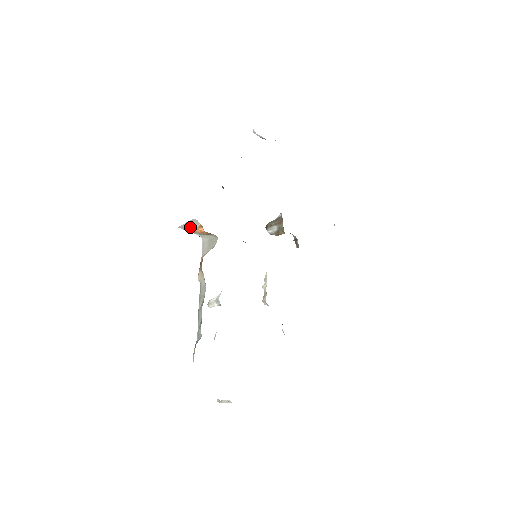
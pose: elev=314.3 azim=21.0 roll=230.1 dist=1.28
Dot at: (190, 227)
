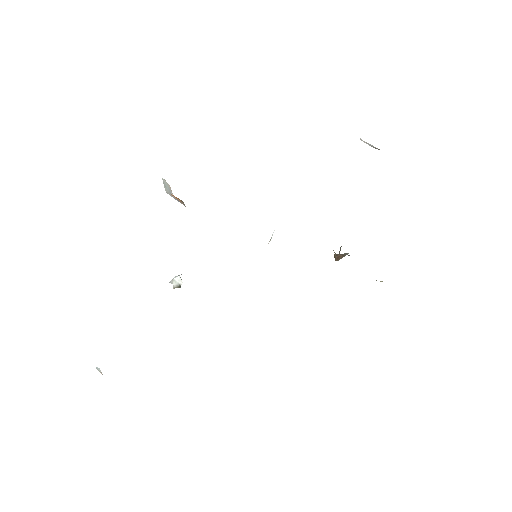
Dot at: (171, 192)
